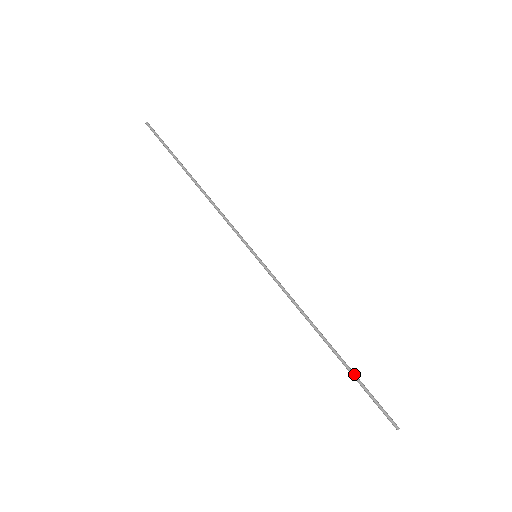
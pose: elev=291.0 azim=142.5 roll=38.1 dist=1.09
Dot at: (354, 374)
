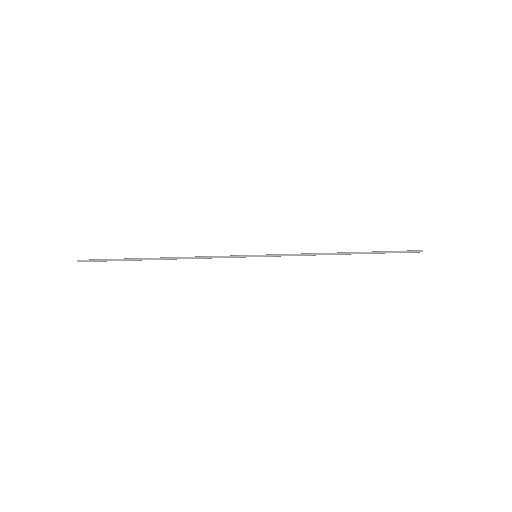
Dot at: (376, 252)
